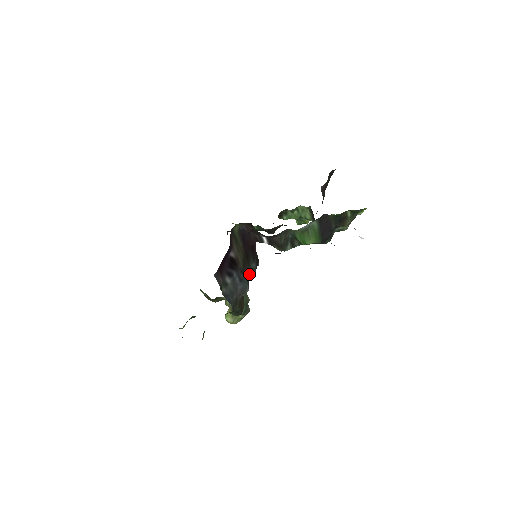
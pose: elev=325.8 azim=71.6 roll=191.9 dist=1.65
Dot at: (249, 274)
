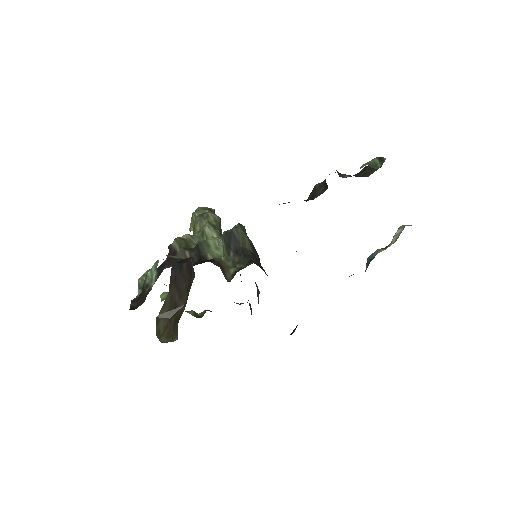
Dot at: occluded
